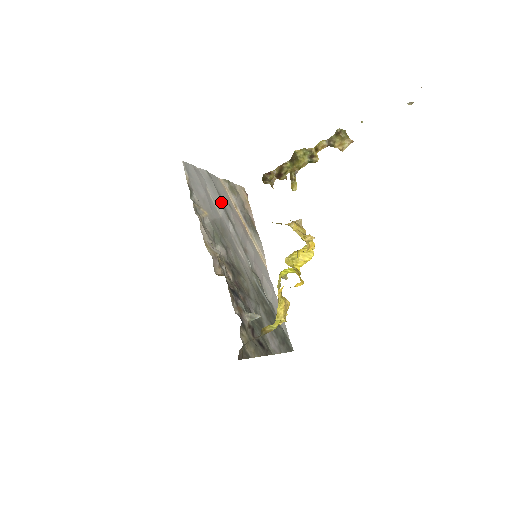
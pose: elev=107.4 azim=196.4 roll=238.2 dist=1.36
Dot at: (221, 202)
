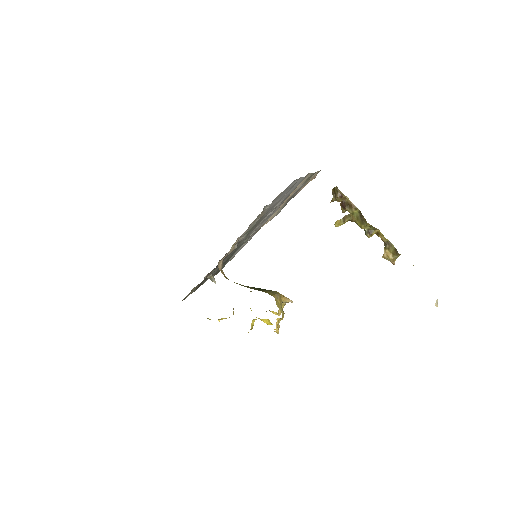
Dot at: occluded
